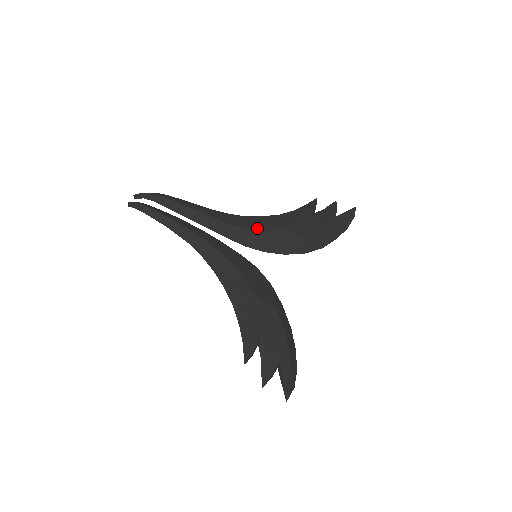
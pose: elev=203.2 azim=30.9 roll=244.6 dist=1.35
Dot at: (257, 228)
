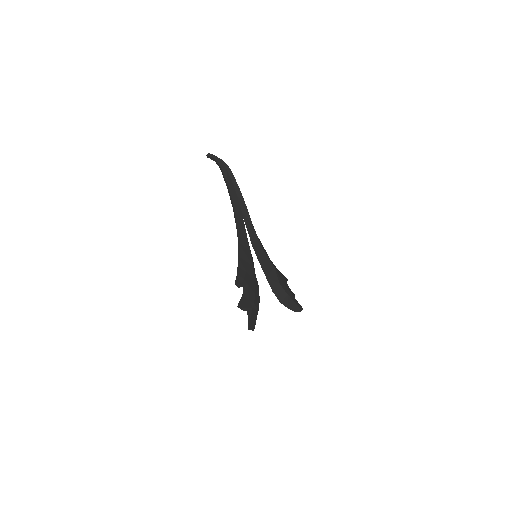
Dot at: occluded
